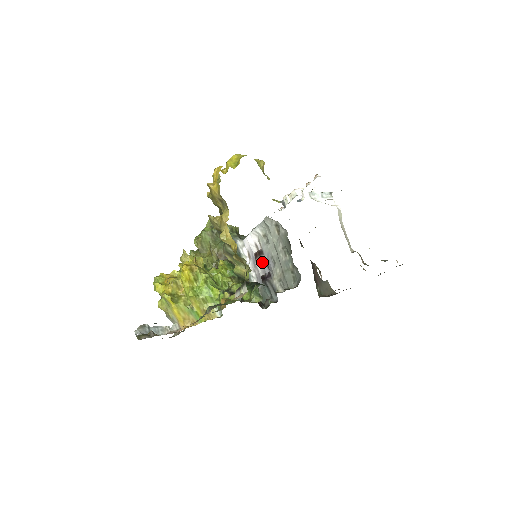
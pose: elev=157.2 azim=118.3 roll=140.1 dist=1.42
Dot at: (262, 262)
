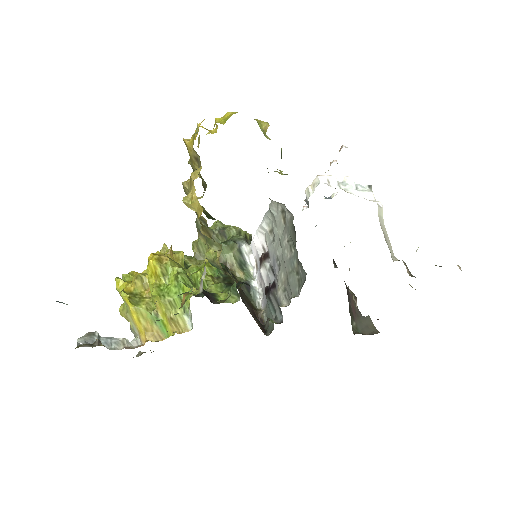
Dot at: (267, 269)
